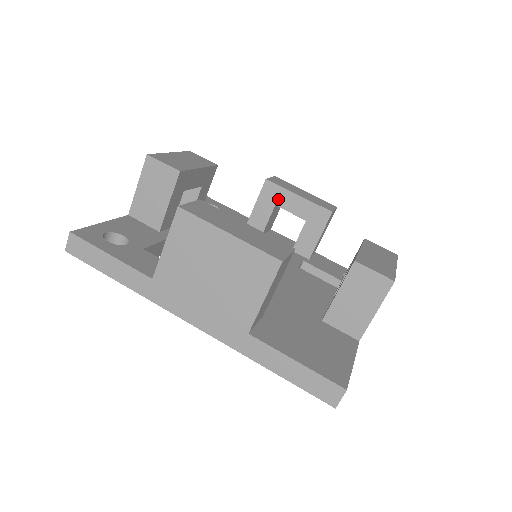
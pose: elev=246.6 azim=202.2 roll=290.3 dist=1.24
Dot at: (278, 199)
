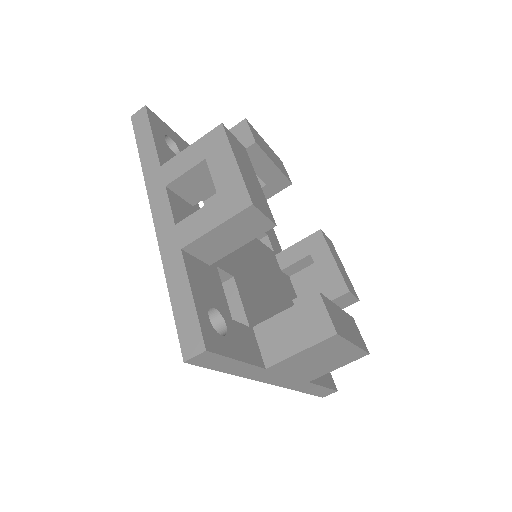
Dot at: (255, 162)
